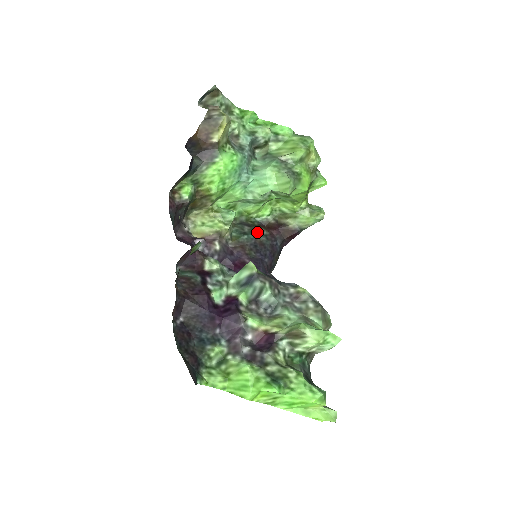
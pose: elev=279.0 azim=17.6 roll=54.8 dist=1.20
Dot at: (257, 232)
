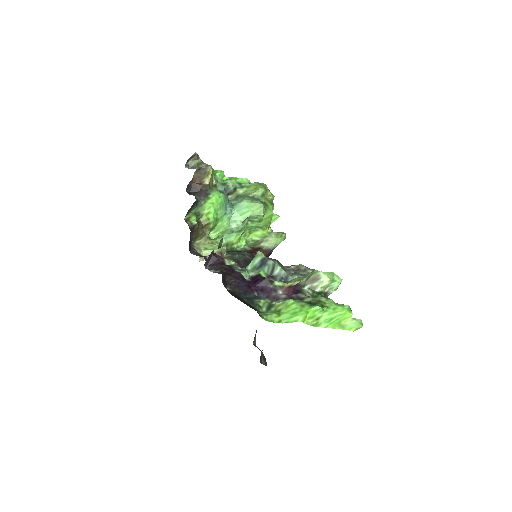
Dot at: (243, 253)
